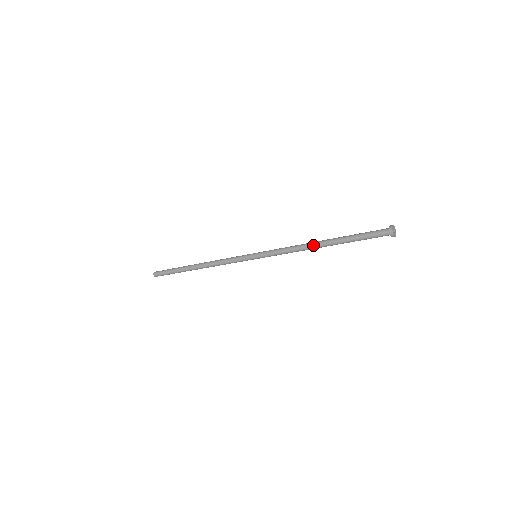
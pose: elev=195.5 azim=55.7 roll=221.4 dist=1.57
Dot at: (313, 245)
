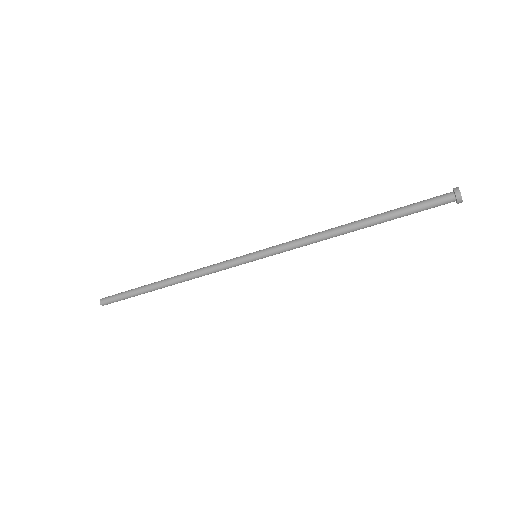
Dot at: (342, 227)
